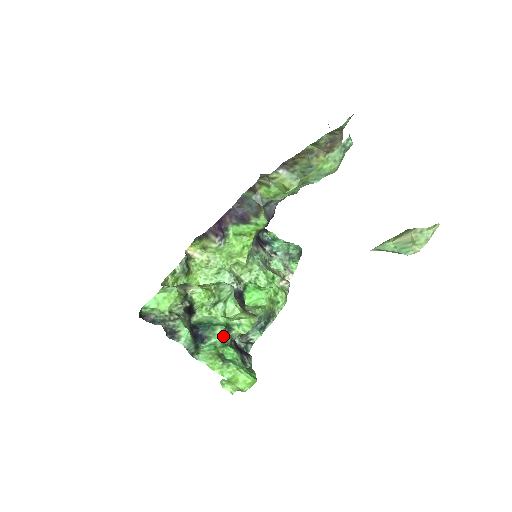
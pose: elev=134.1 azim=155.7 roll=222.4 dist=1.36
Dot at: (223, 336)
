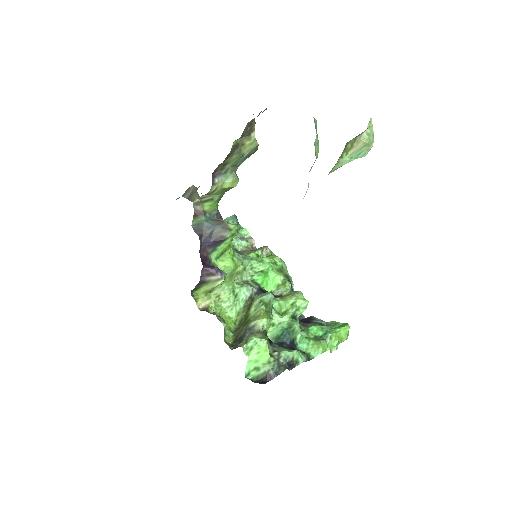
Dot at: (299, 327)
